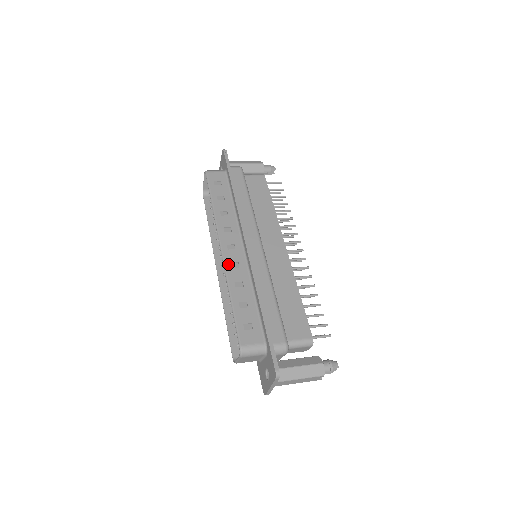
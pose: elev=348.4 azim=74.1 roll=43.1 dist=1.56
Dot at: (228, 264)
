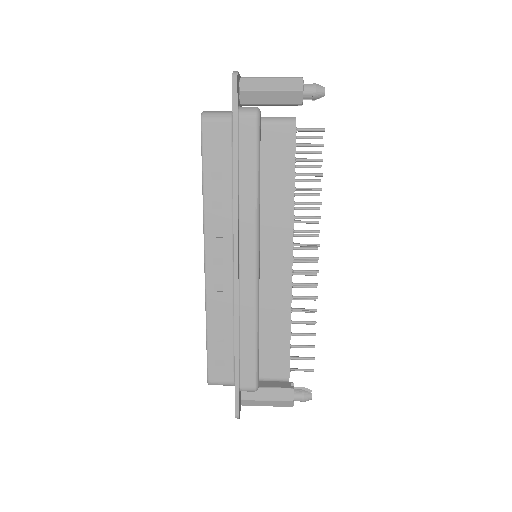
Dot at: (210, 286)
